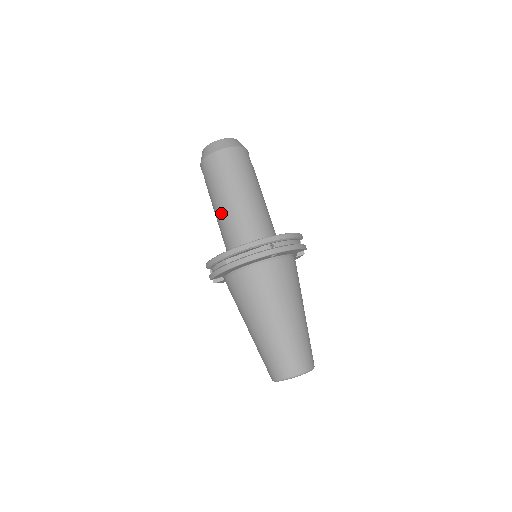
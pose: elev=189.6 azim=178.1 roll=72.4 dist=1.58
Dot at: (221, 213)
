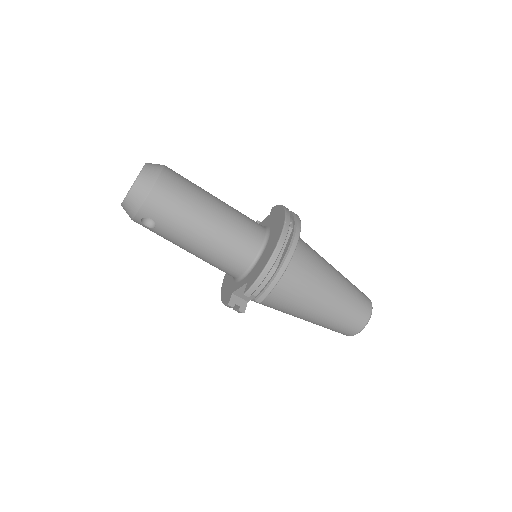
Dot at: (212, 238)
